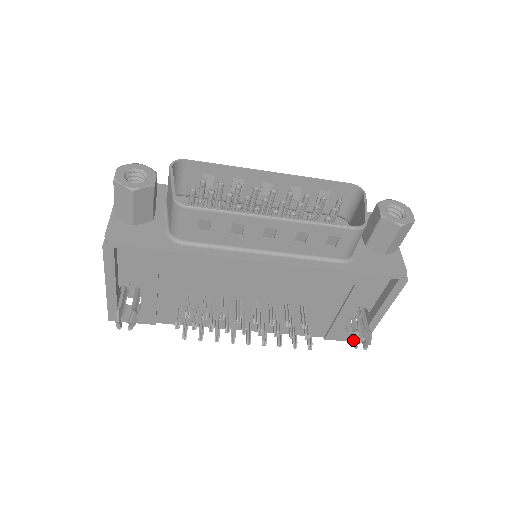
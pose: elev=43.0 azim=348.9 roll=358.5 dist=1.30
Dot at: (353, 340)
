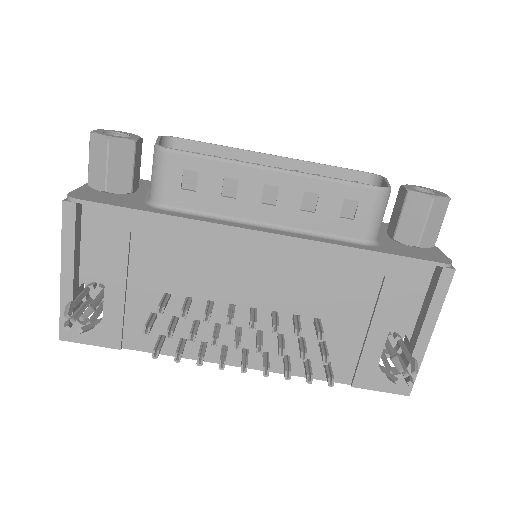
Dot at: (391, 375)
